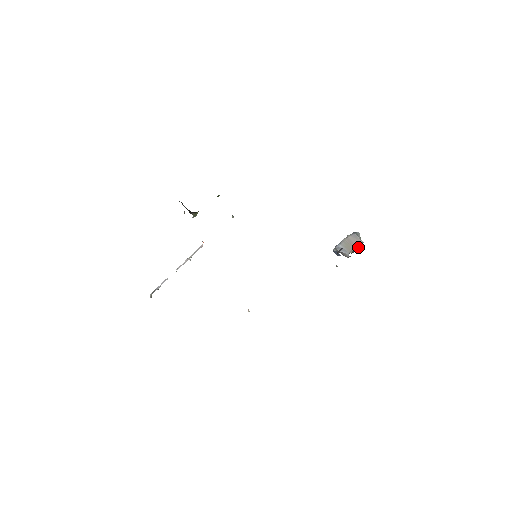
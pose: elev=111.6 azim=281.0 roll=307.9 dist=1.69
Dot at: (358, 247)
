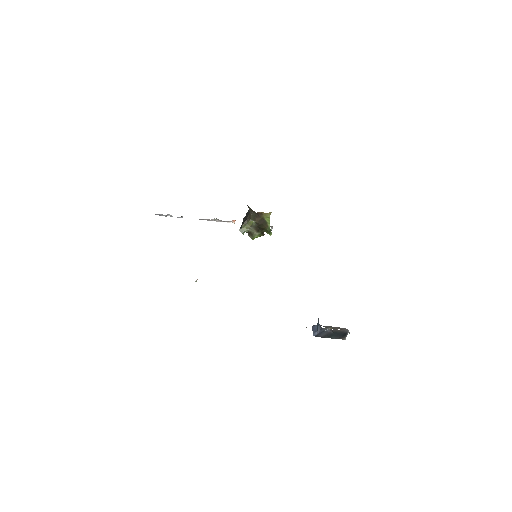
Dot at: occluded
